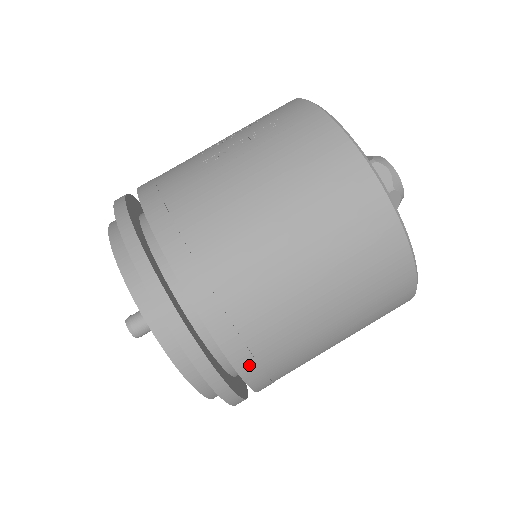
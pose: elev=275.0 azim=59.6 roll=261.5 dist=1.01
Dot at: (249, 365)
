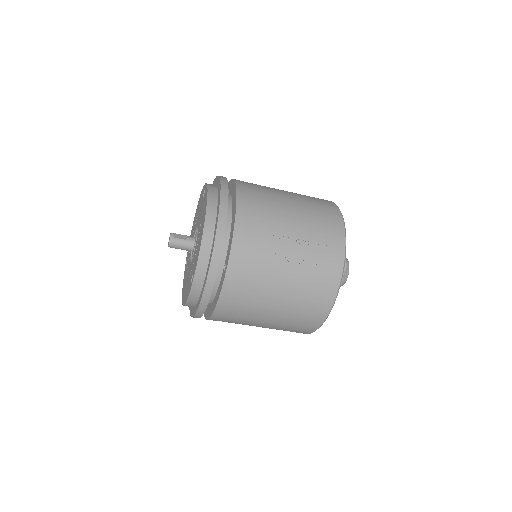
Dot at: occluded
